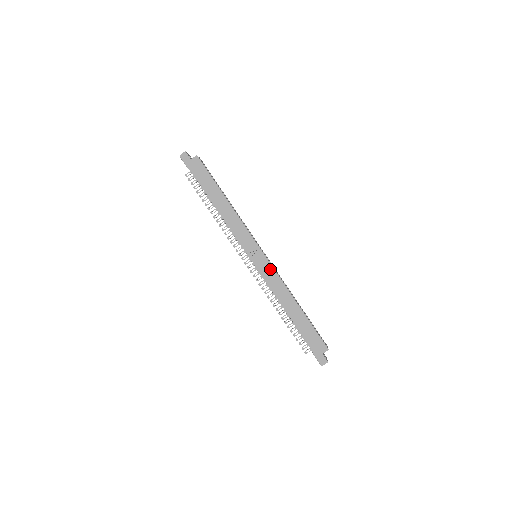
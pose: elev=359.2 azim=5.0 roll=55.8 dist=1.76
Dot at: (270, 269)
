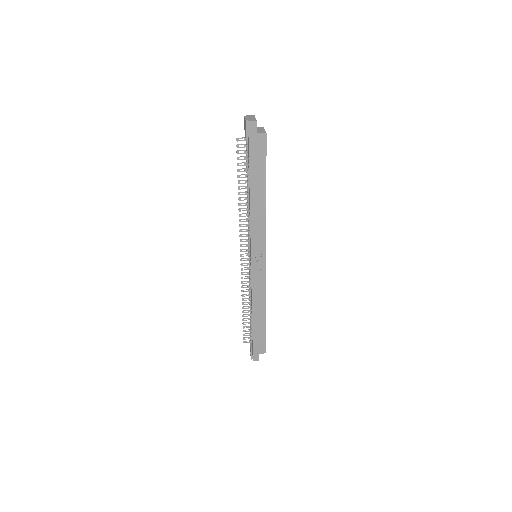
Dot at: (263, 277)
